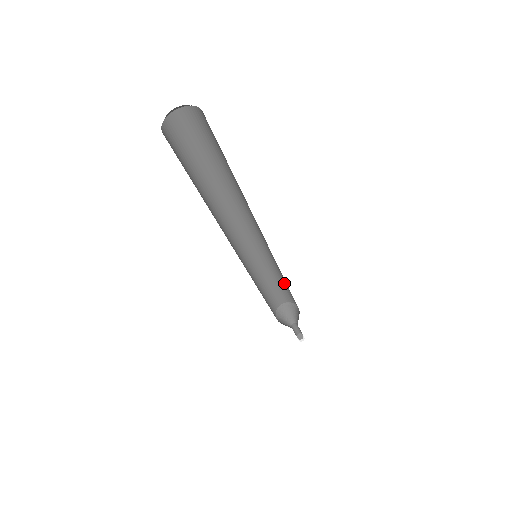
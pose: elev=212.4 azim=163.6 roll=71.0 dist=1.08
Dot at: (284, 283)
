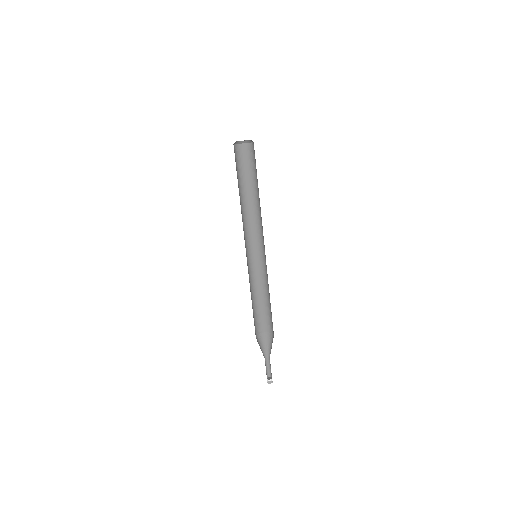
Dot at: (270, 304)
